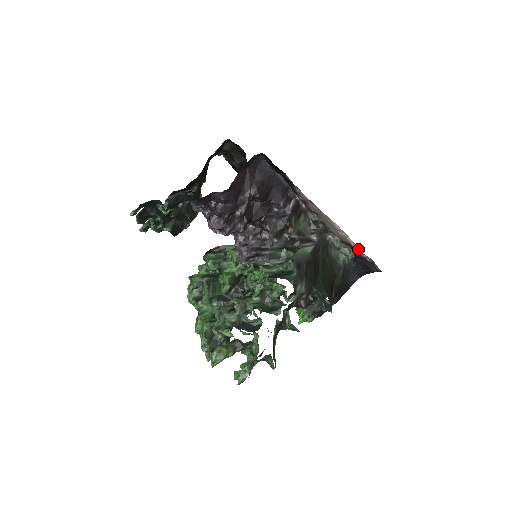
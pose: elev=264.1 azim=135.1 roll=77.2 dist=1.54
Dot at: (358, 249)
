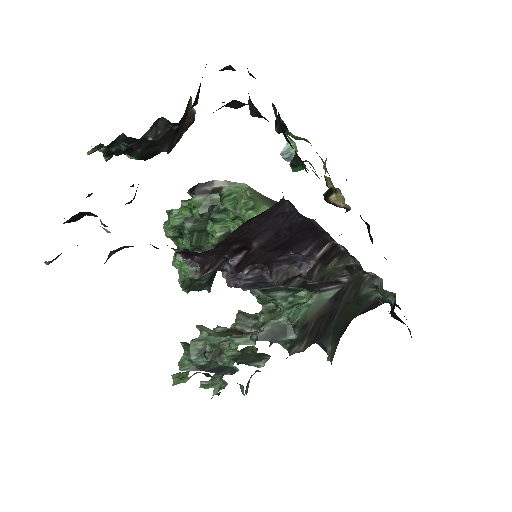
Dot at: occluded
